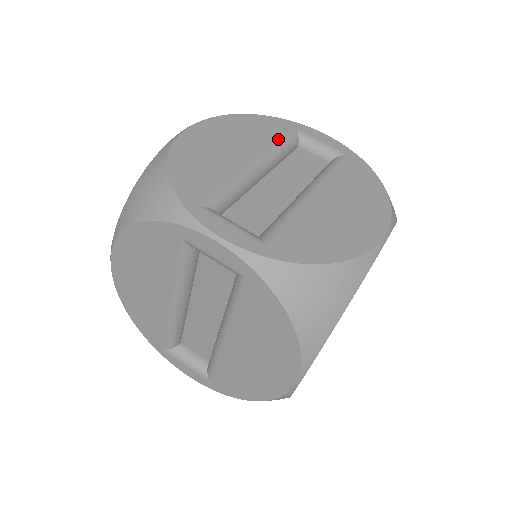
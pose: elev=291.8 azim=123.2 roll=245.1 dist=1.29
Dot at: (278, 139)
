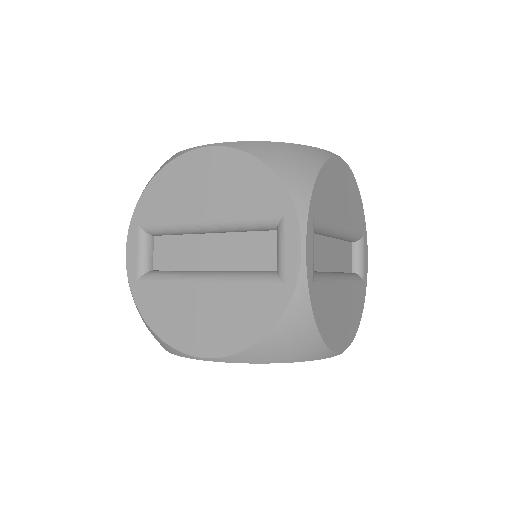
Dot at: (249, 214)
